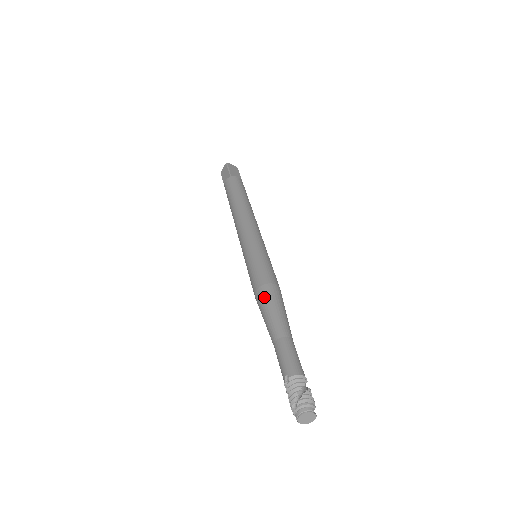
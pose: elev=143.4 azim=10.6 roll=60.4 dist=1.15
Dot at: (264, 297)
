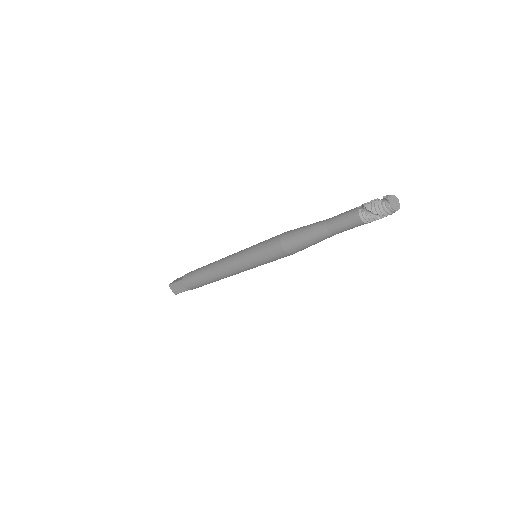
Dot at: occluded
